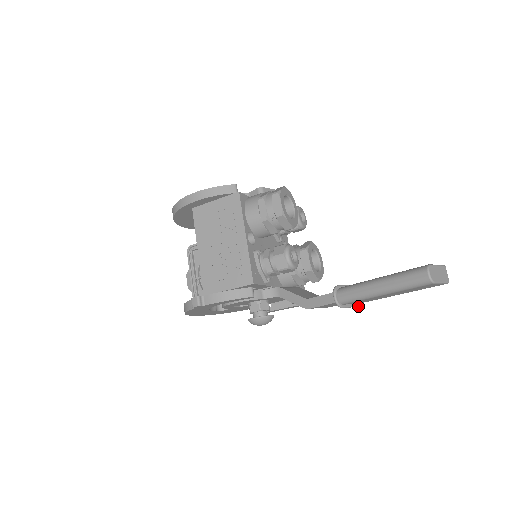
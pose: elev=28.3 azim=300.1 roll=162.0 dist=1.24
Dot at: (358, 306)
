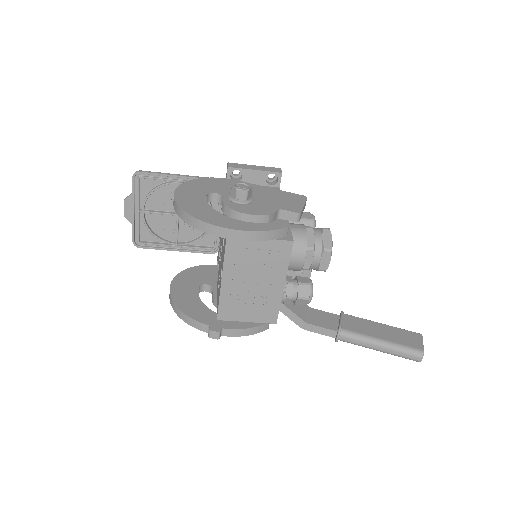
Dot at: occluded
